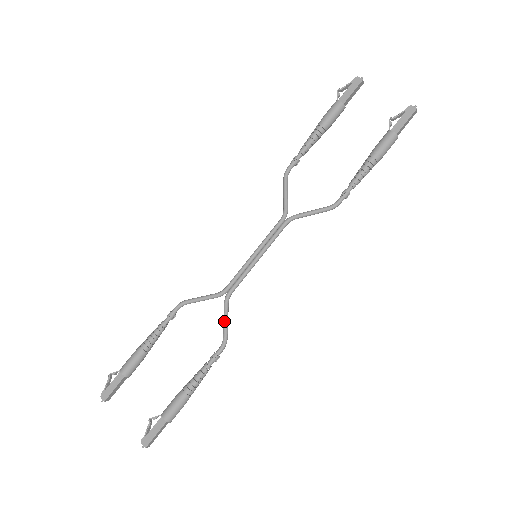
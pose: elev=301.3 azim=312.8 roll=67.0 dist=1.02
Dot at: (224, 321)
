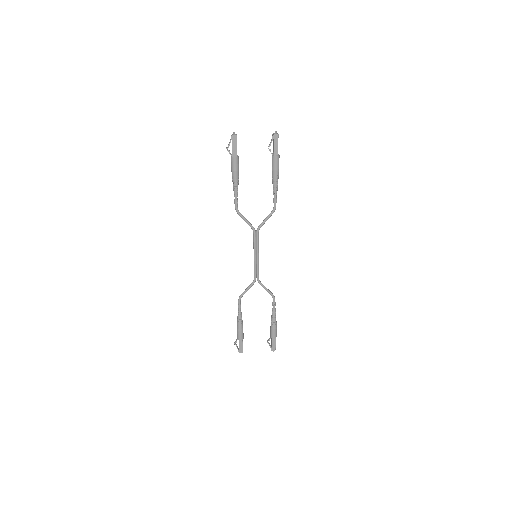
Dot at: (266, 290)
